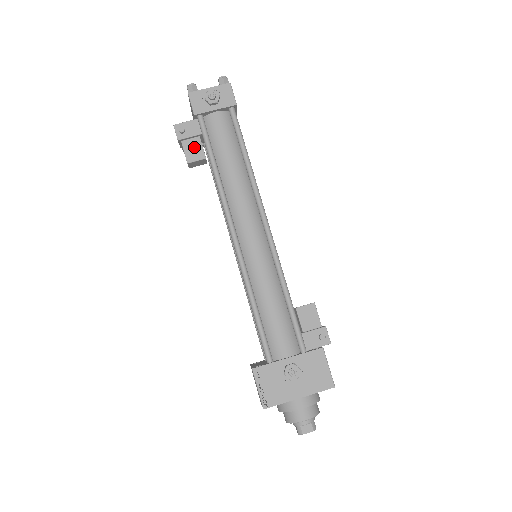
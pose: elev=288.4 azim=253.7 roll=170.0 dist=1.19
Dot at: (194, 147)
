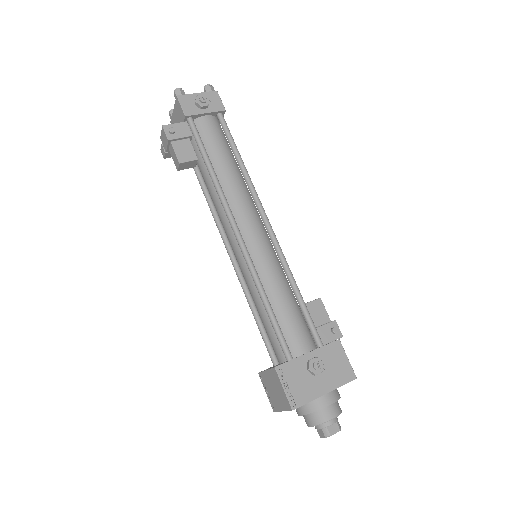
Dot at: (185, 148)
